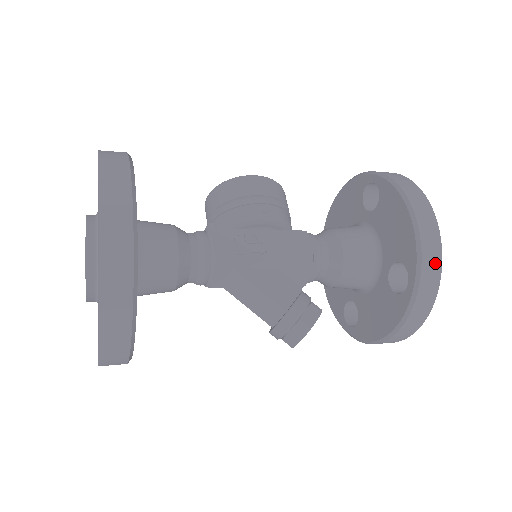
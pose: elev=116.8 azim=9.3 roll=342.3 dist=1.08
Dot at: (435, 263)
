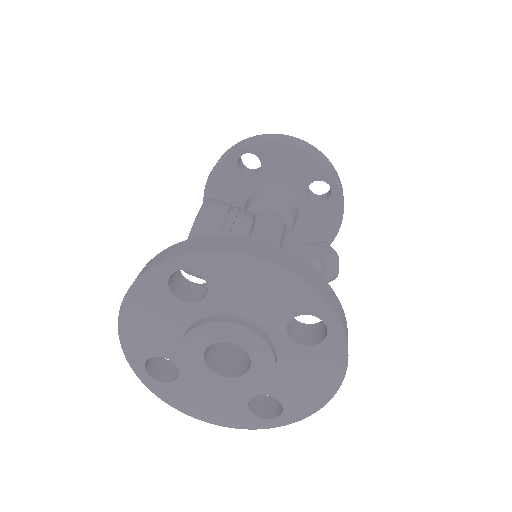
Dot at: (330, 164)
